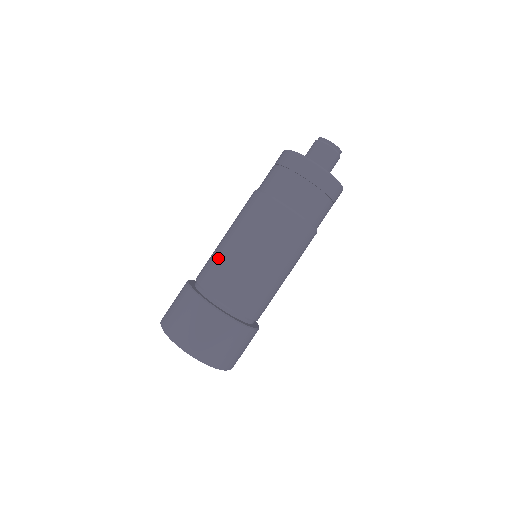
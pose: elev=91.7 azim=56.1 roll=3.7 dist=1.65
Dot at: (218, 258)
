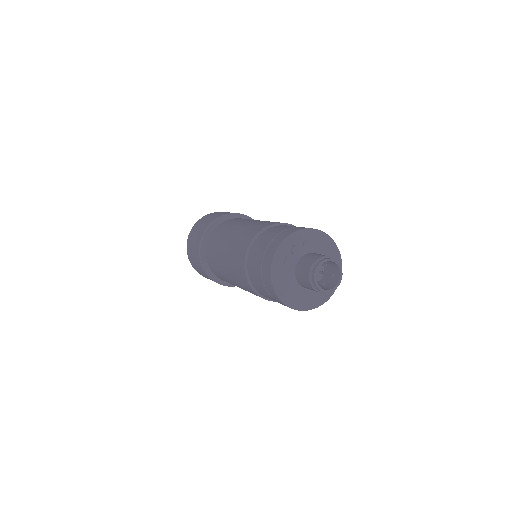
Dot at: (216, 248)
